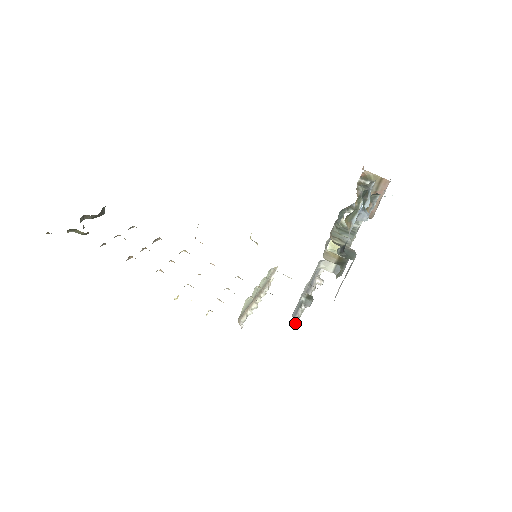
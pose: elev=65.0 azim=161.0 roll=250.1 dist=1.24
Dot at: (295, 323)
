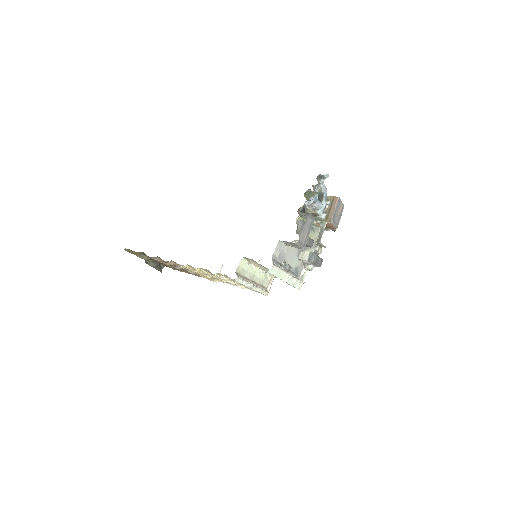
Dot at: (274, 264)
